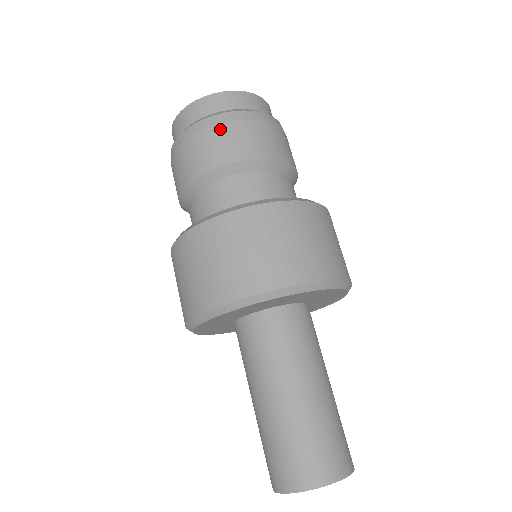
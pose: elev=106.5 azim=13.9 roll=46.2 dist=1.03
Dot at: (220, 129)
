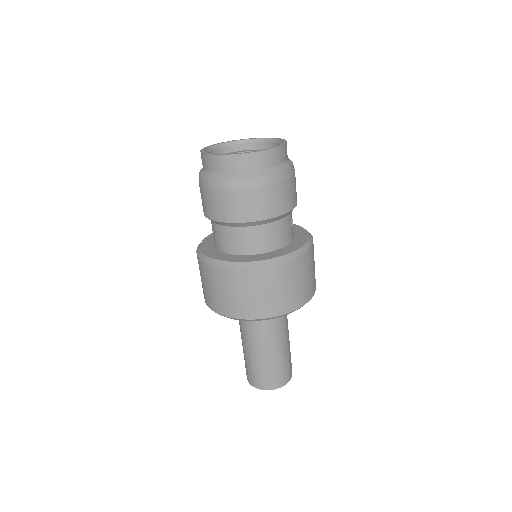
Dot at: (204, 191)
